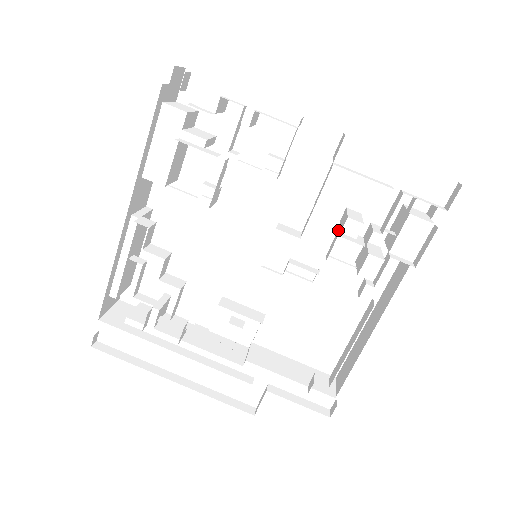
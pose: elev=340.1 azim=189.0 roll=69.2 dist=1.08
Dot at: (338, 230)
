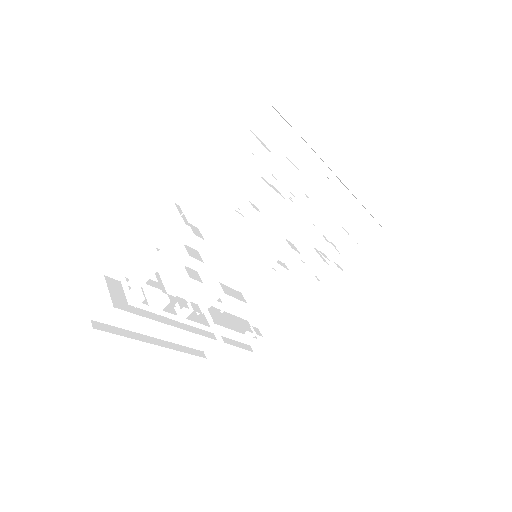
Dot at: occluded
